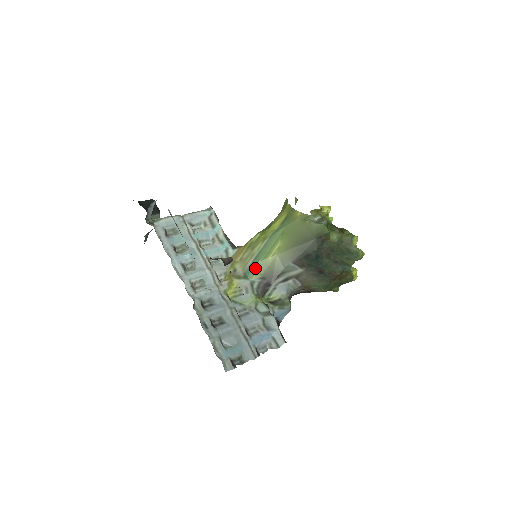
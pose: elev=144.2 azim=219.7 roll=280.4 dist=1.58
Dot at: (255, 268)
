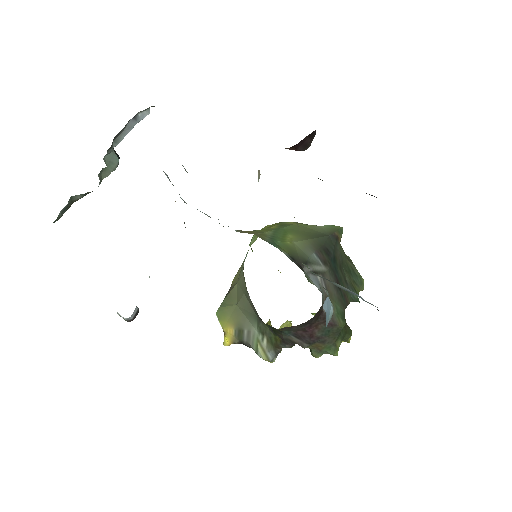
Dot at: (277, 245)
